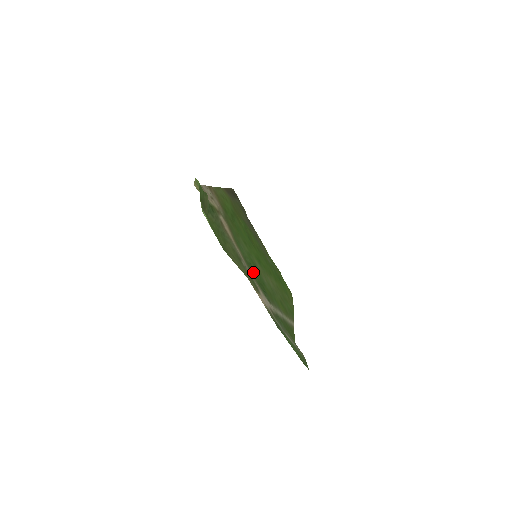
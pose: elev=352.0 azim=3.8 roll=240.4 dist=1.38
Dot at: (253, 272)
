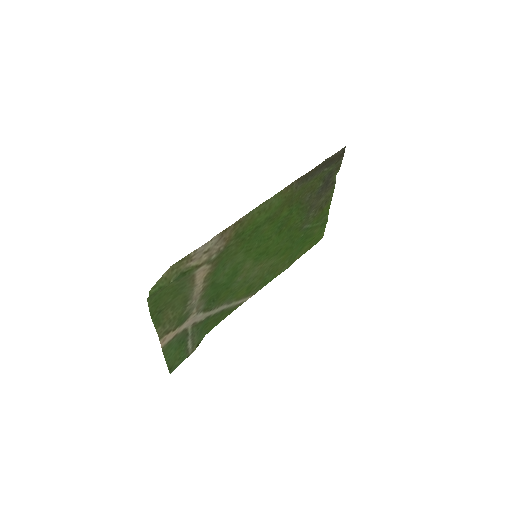
Dot at: (215, 289)
